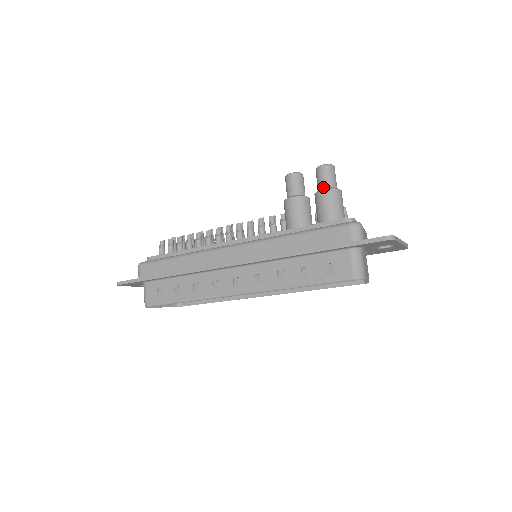
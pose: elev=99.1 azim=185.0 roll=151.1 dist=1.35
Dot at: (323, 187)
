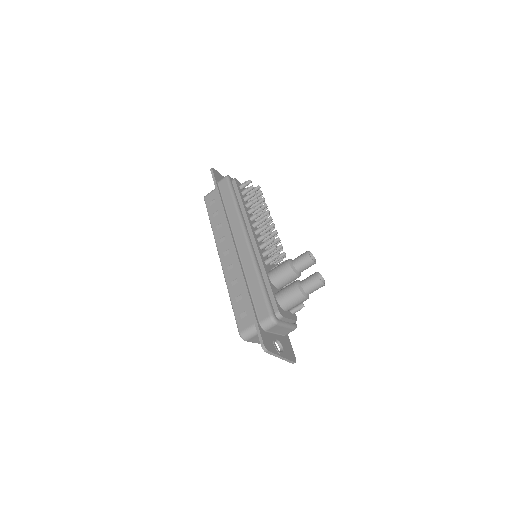
Dot at: (302, 284)
